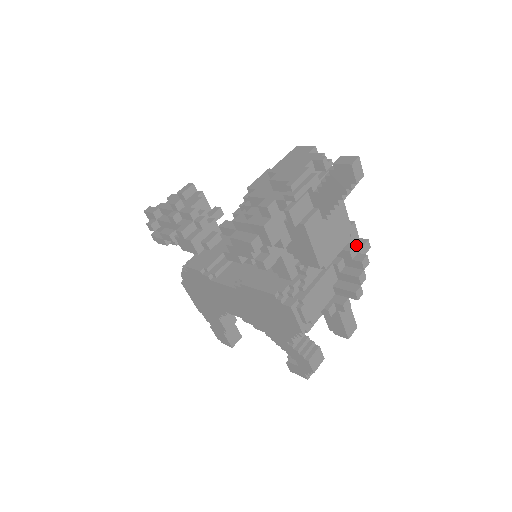
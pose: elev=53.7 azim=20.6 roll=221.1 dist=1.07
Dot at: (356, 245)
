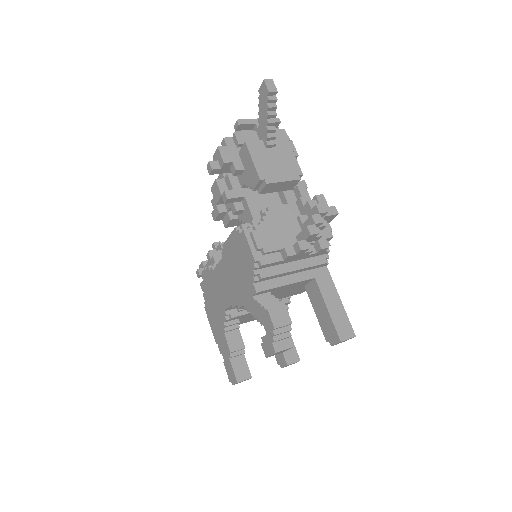
Dot at: occluded
